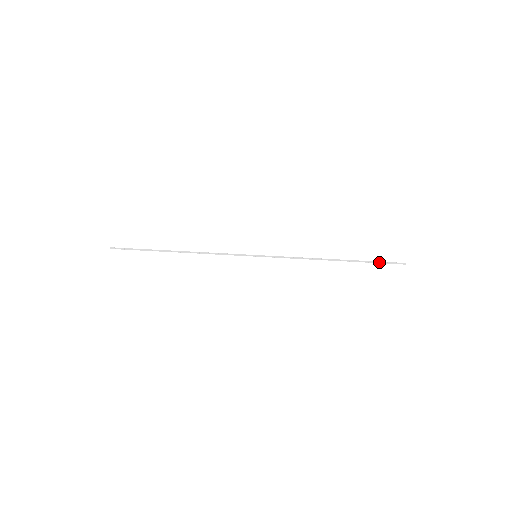
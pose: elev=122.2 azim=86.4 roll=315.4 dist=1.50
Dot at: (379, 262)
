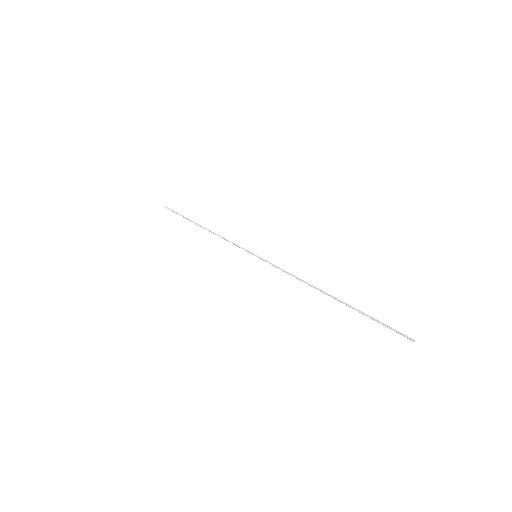
Dot at: (378, 320)
